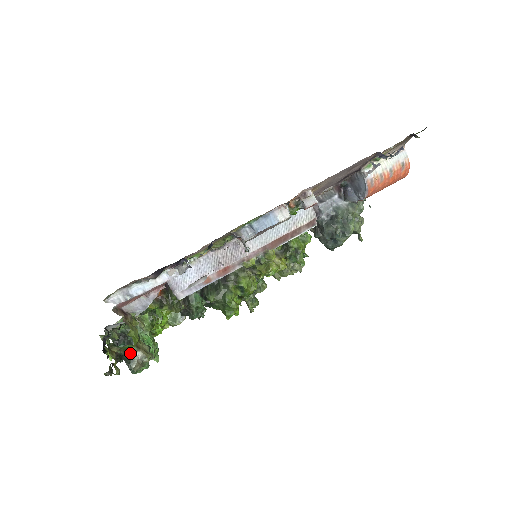
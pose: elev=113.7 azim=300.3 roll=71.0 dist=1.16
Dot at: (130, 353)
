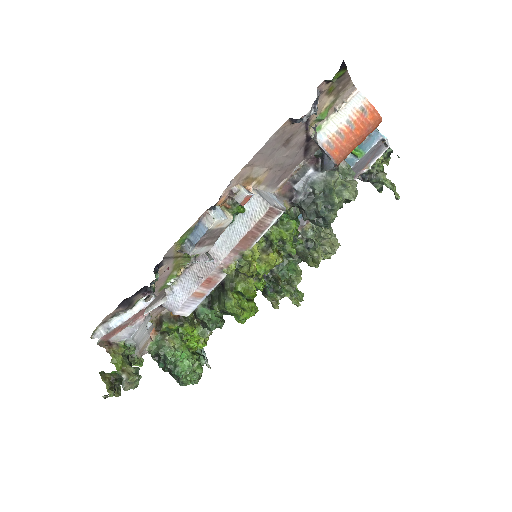
Dot at: (121, 376)
